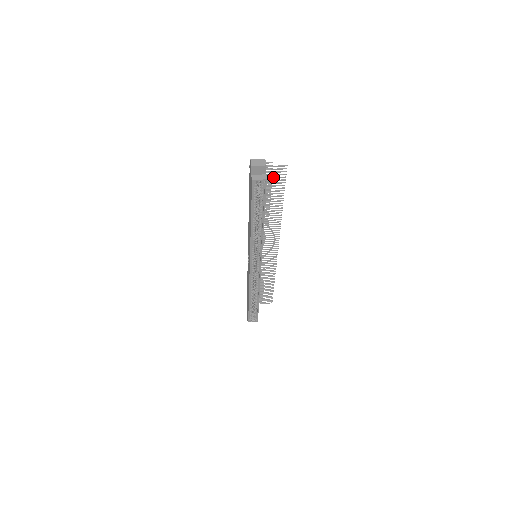
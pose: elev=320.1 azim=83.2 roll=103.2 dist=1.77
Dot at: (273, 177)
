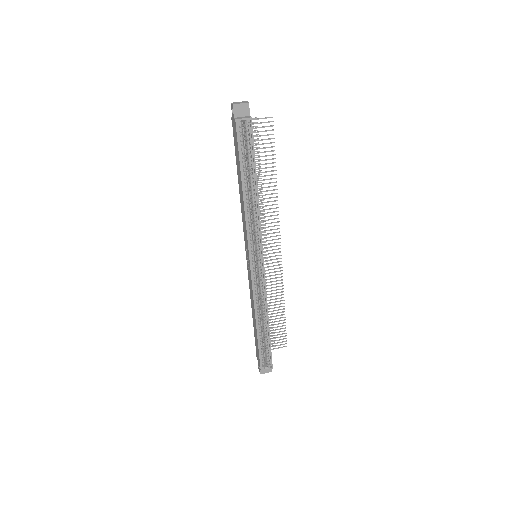
Dot at: (260, 135)
